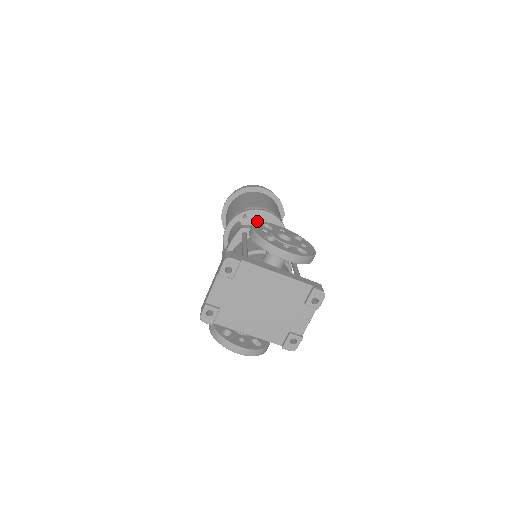
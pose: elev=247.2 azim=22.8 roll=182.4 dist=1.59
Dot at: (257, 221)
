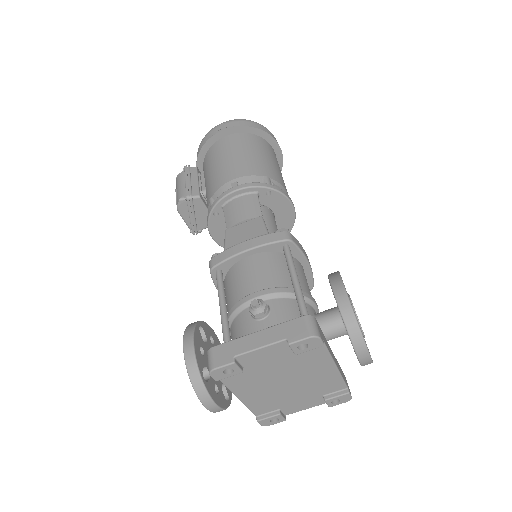
Dot at: (275, 206)
